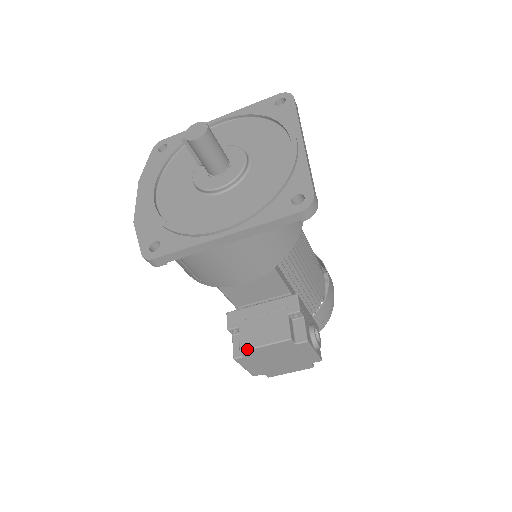
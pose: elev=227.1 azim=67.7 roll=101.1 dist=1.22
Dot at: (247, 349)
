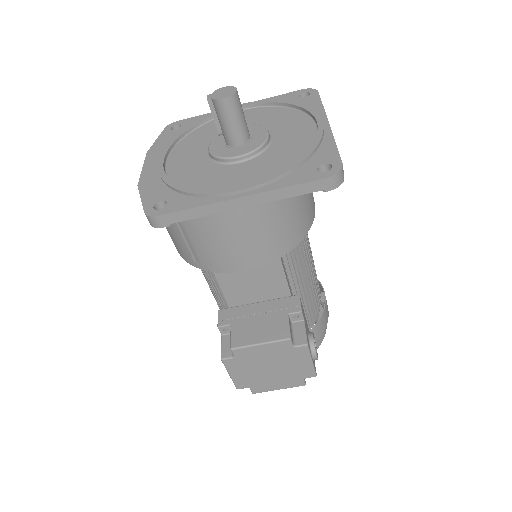
Dot at: (239, 347)
